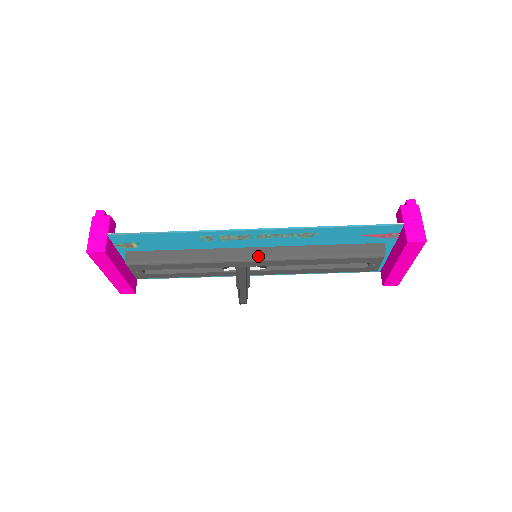
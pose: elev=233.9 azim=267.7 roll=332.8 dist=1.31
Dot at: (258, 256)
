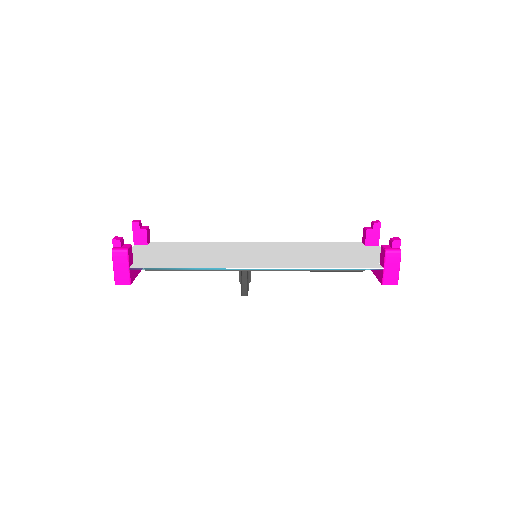
Dot at: occluded
